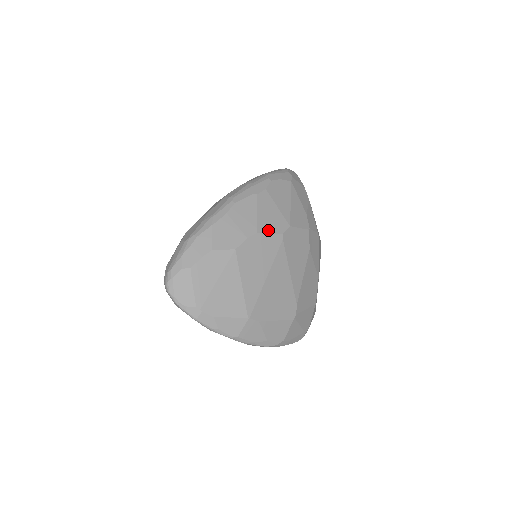
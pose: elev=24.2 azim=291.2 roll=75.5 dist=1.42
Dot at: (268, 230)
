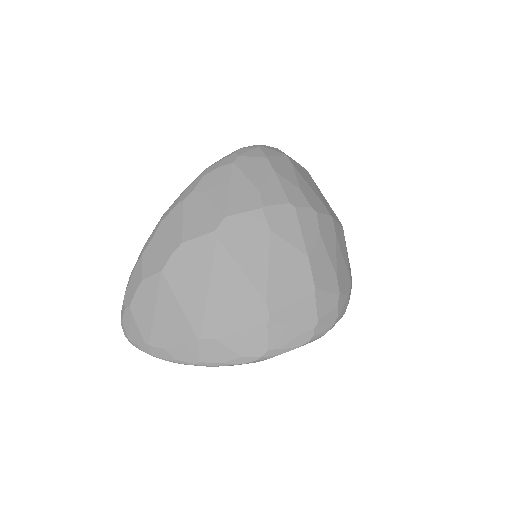
Dot at: (196, 234)
